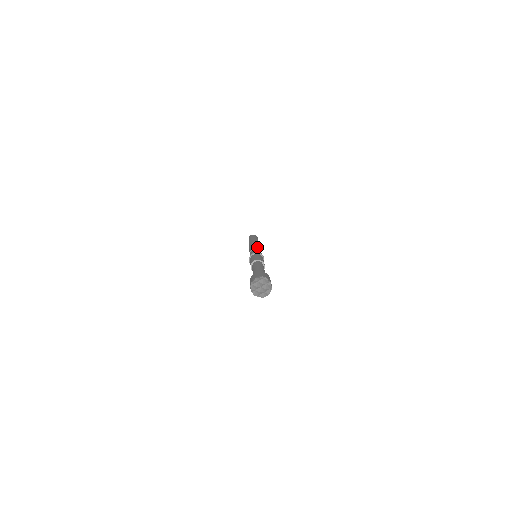
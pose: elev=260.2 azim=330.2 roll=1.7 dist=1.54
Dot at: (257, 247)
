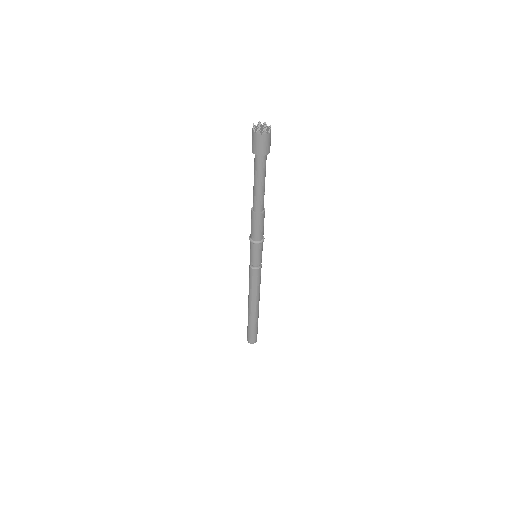
Dot at: occluded
